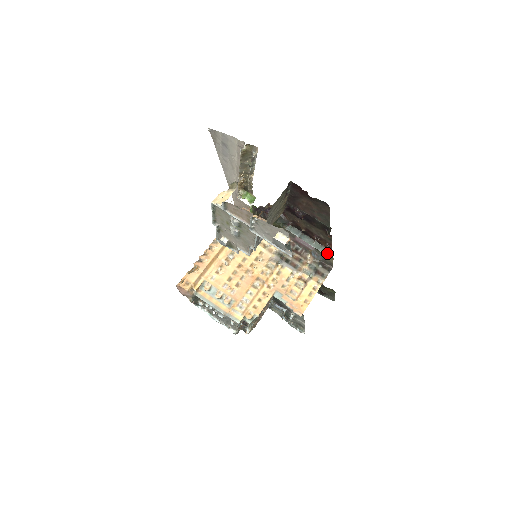
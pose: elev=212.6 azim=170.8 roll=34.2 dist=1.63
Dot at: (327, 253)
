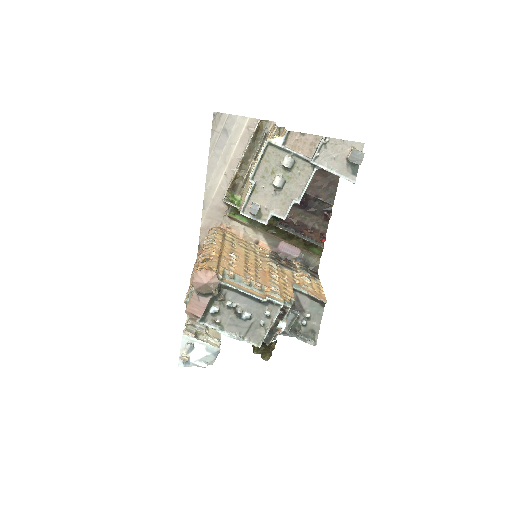
Dot at: (321, 245)
